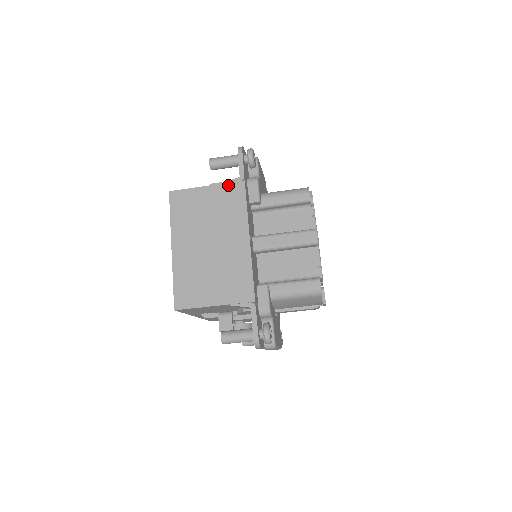
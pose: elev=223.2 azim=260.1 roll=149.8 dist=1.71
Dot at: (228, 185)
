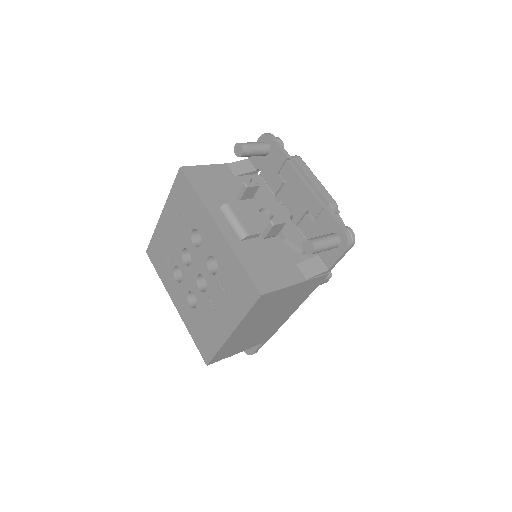
Dot at: (315, 279)
